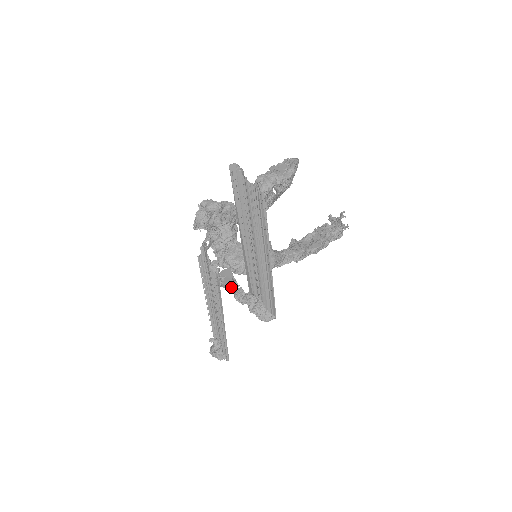
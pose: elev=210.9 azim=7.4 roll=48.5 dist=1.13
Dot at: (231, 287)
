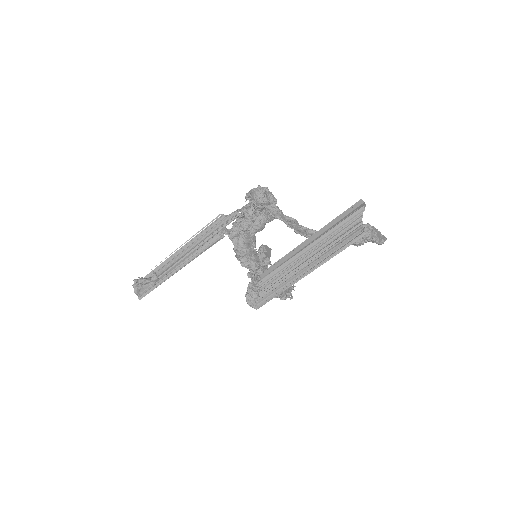
Dot at: (264, 261)
